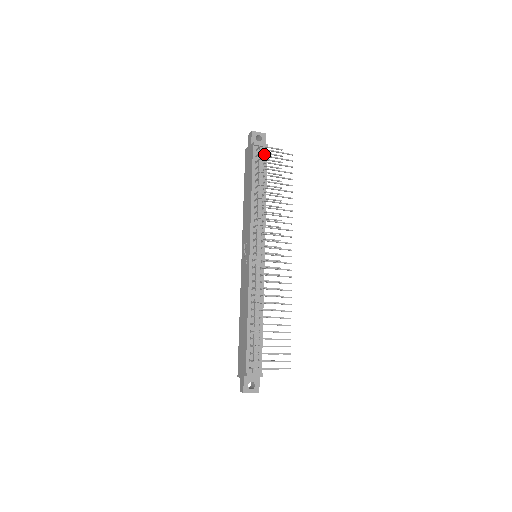
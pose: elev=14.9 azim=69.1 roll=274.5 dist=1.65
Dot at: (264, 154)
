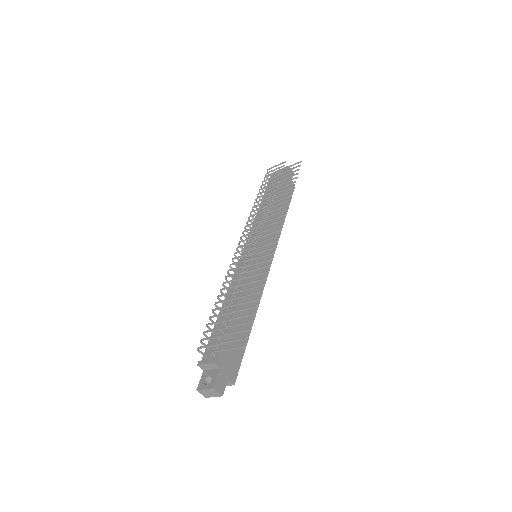
Dot at: occluded
